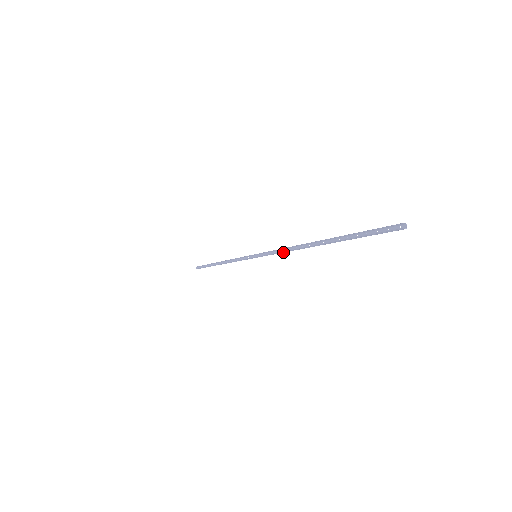
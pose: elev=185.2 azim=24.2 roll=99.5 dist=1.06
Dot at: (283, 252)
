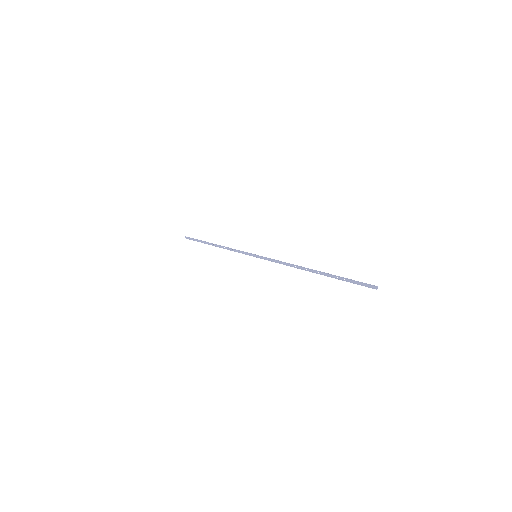
Dot at: (283, 264)
